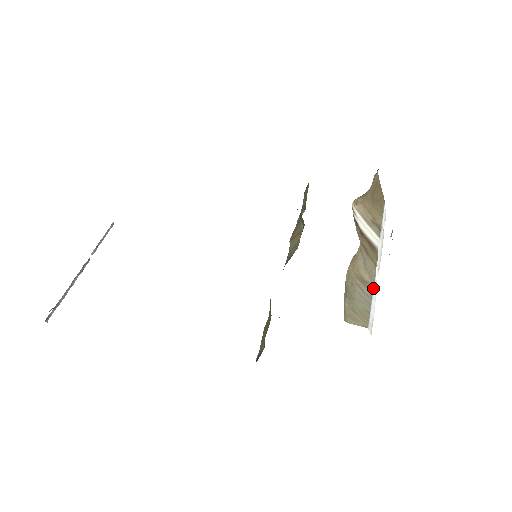
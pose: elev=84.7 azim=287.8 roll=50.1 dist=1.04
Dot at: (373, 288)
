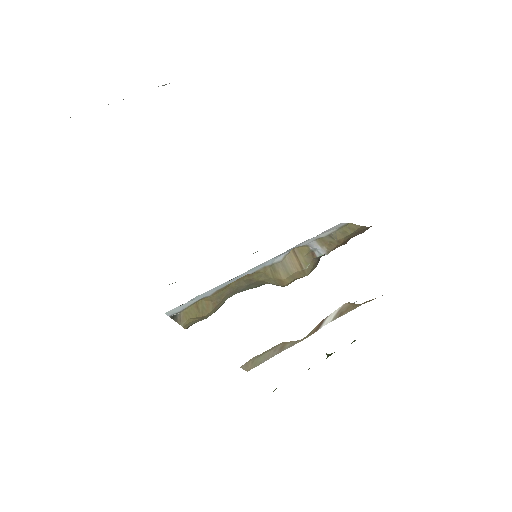
Dot at: (283, 349)
